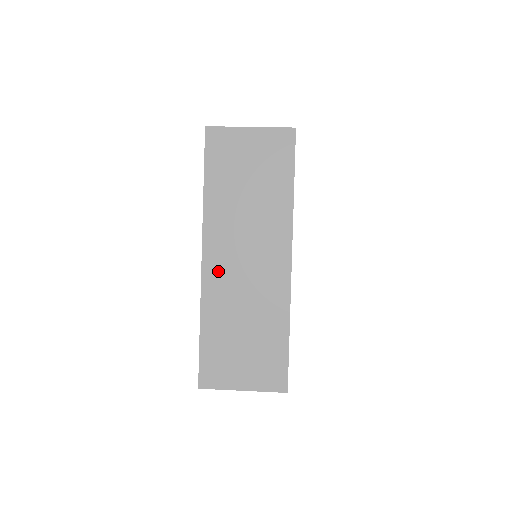
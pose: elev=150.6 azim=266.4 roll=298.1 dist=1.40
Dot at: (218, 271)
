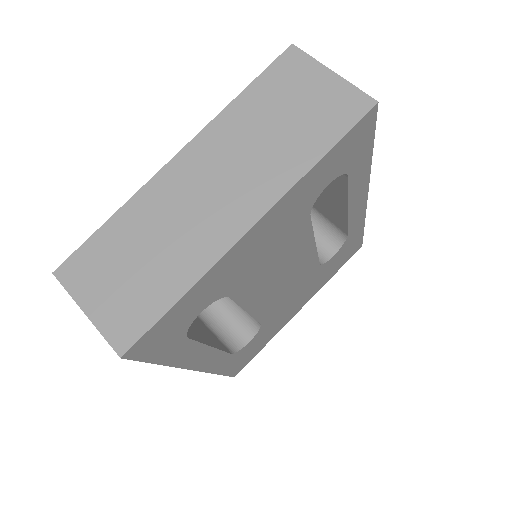
Dot at: (178, 178)
